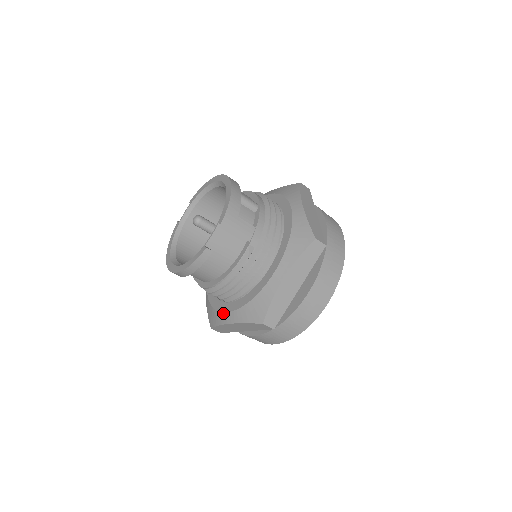
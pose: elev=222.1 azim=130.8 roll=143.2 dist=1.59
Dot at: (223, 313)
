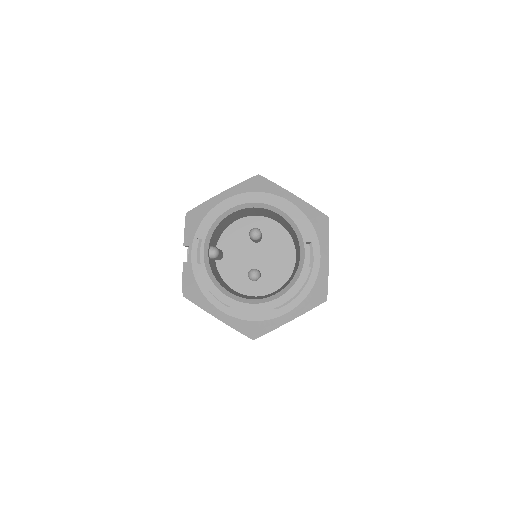
Dot at: (280, 317)
